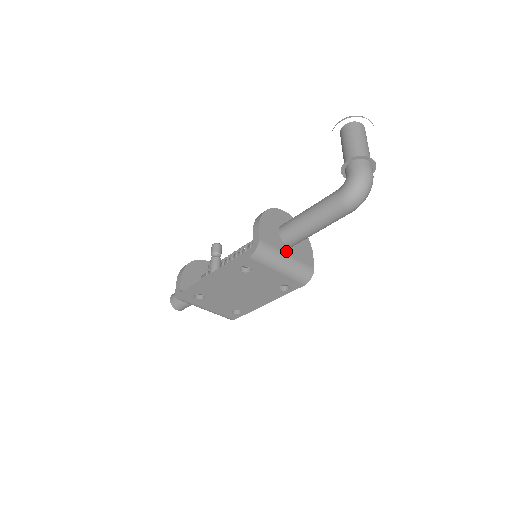
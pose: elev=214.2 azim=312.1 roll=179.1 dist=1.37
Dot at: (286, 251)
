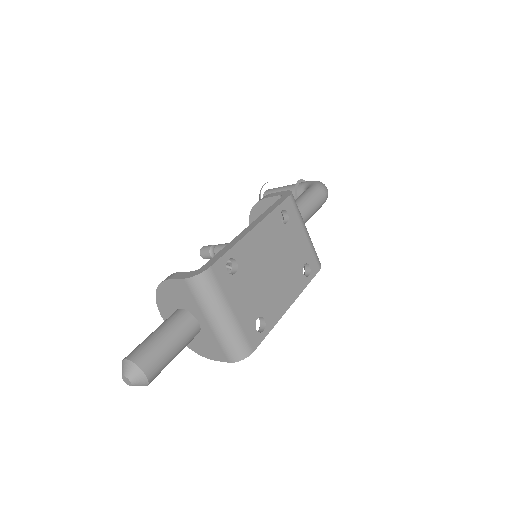
Dot at: occluded
